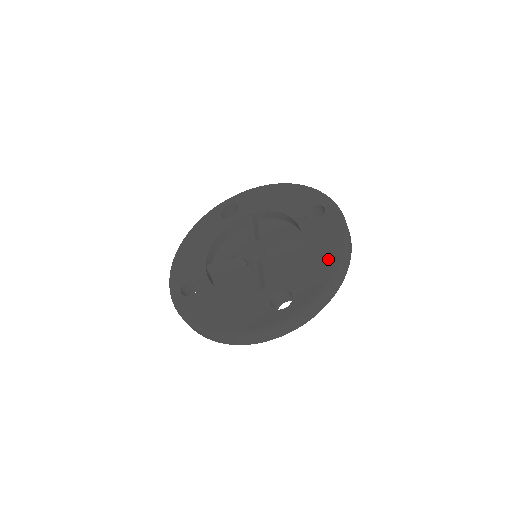
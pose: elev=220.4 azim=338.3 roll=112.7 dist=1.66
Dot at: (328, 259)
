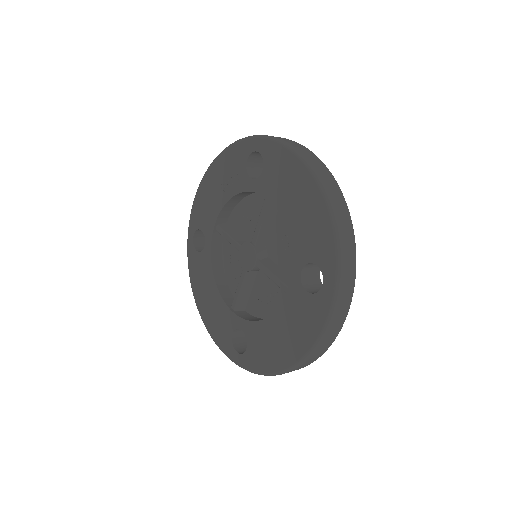
Dot at: (284, 352)
